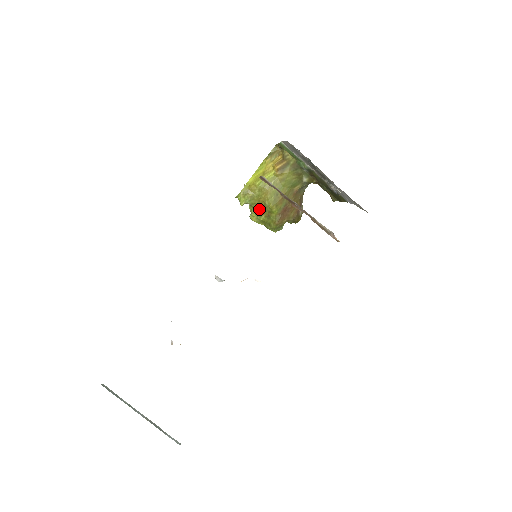
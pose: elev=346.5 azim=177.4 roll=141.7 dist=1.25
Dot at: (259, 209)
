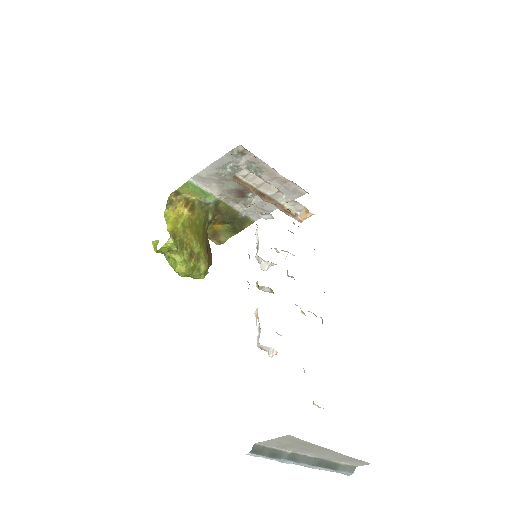
Dot at: (188, 253)
